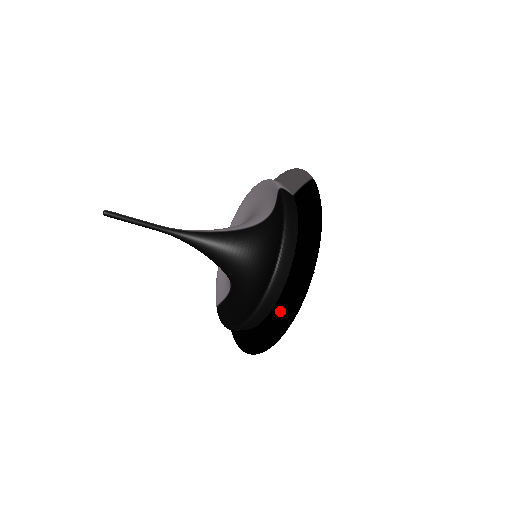
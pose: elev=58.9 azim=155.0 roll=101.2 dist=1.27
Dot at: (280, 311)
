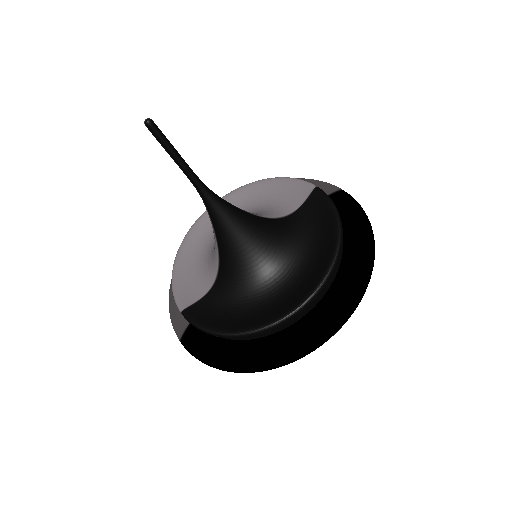
Dot at: (322, 316)
